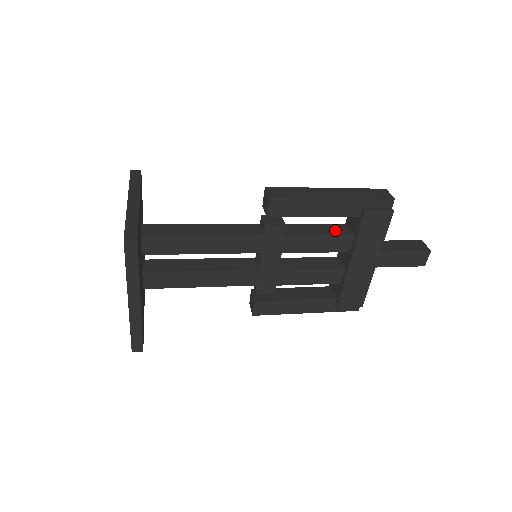
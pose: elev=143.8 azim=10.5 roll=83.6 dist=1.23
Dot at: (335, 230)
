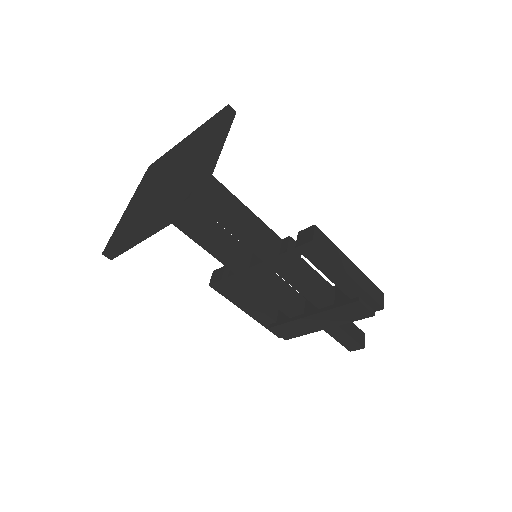
Dot at: (325, 288)
